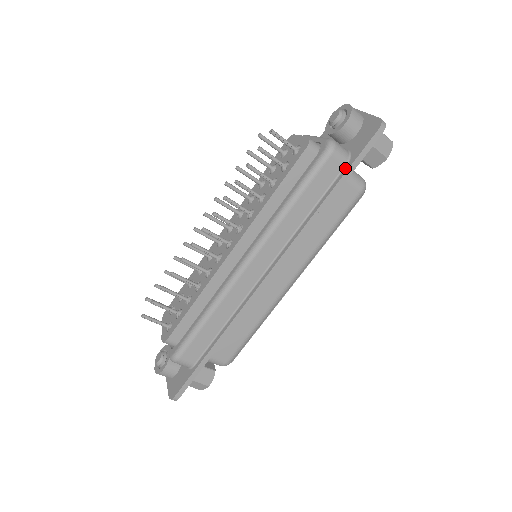
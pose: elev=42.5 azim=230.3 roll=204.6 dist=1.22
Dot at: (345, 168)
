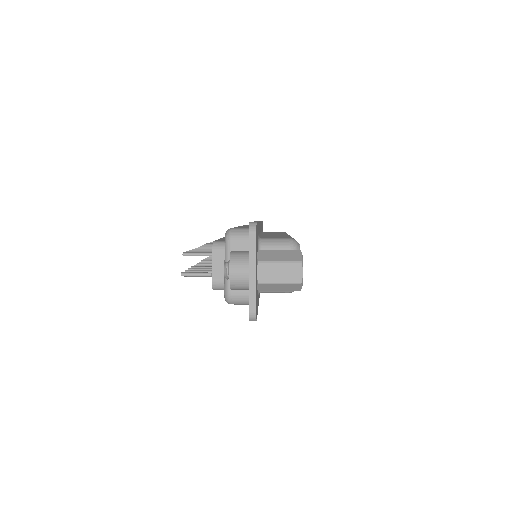
Dot at: occluded
